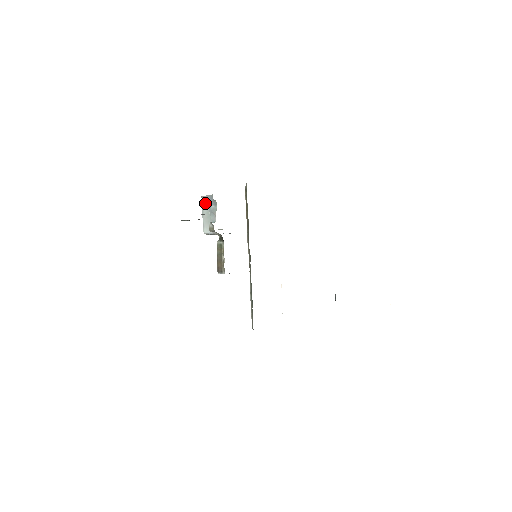
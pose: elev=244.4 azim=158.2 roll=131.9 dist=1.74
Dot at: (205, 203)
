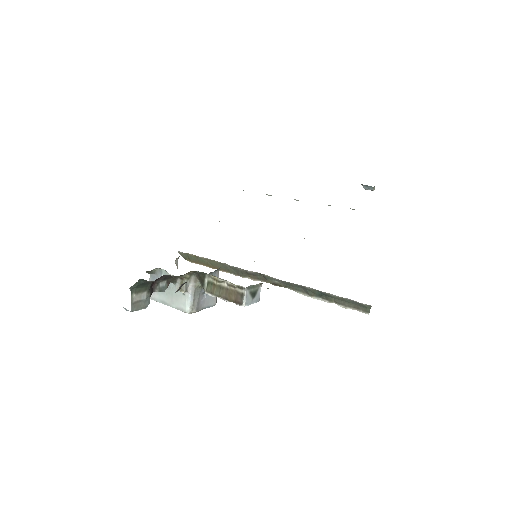
Dot at: (156, 294)
